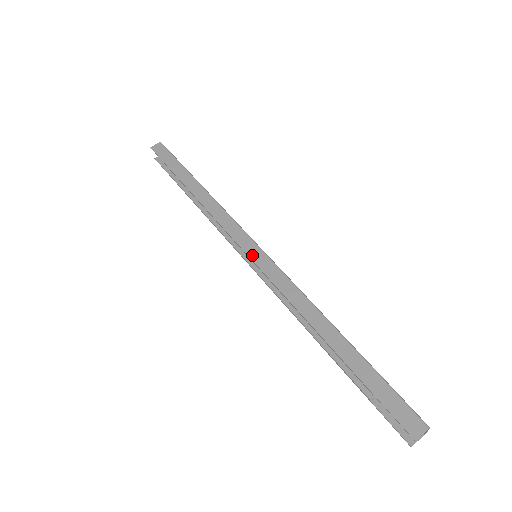
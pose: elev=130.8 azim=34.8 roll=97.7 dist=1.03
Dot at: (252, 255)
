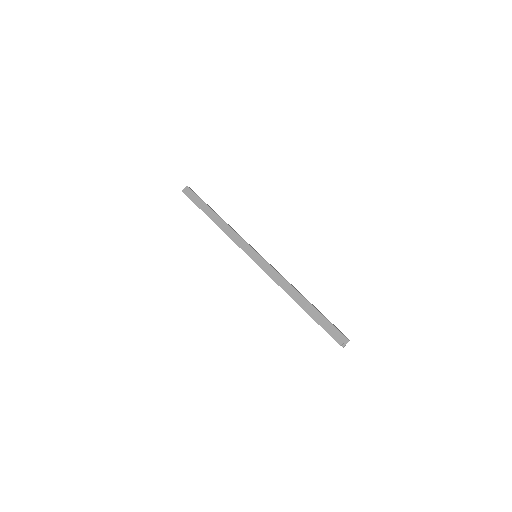
Dot at: (253, 258)
